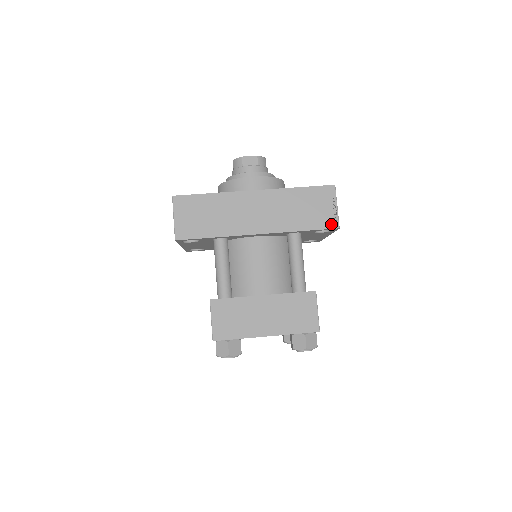
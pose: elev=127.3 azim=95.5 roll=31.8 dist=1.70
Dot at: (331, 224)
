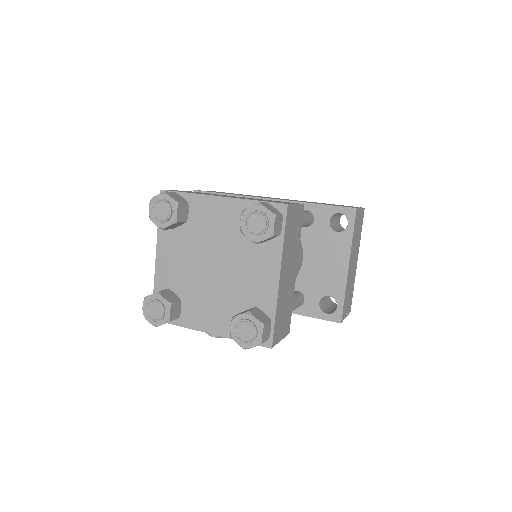
Dot at: (348, 207)
